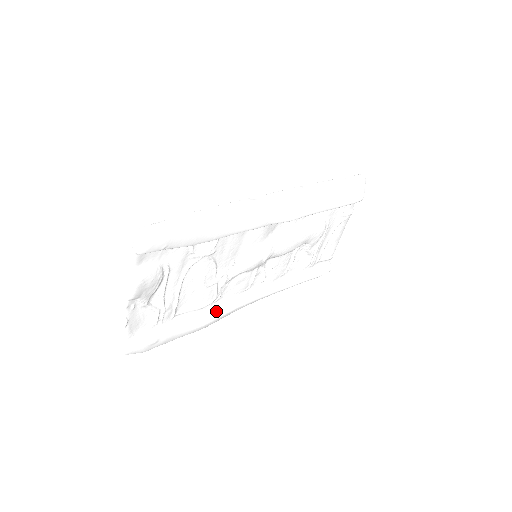
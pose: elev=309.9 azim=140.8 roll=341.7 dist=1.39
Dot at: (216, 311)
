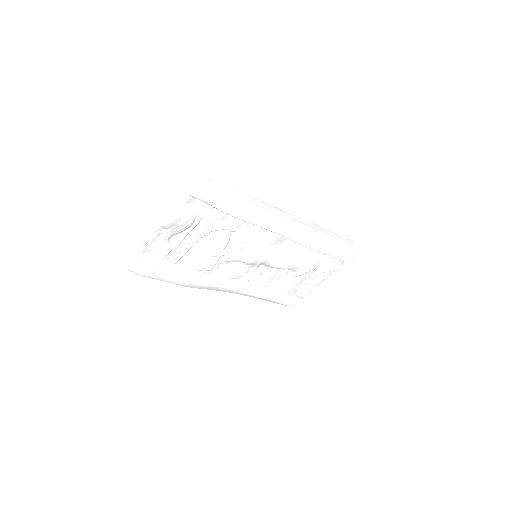
Dot at: (205, 279)
